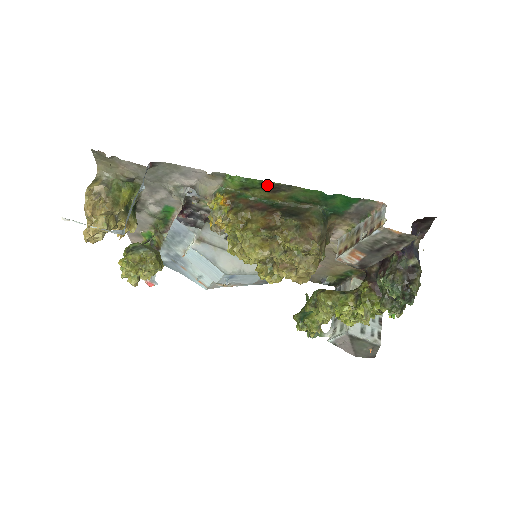
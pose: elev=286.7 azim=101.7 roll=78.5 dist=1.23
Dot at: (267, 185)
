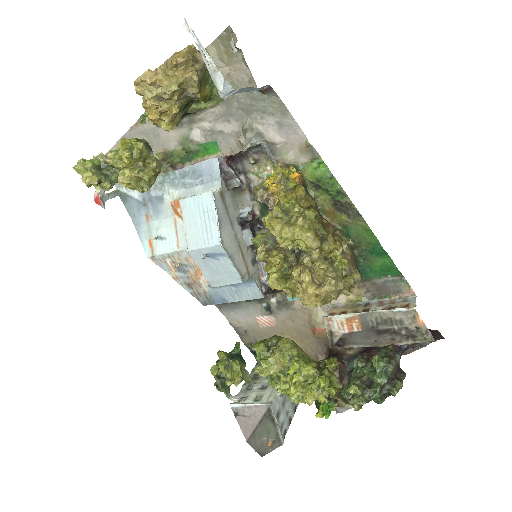
Dot at: (341, 197)
